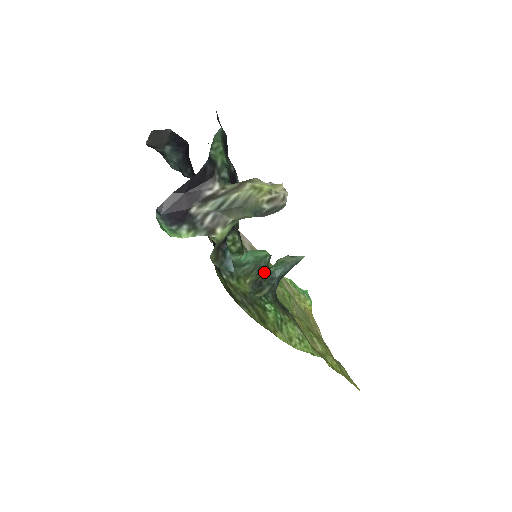
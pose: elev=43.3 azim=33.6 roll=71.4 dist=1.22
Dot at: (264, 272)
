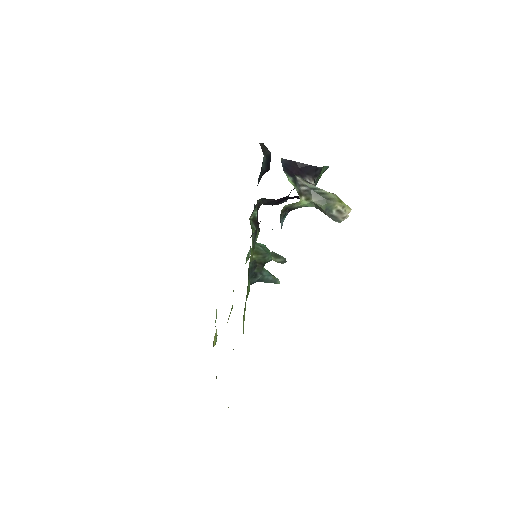
Dot at: (262, 263)
